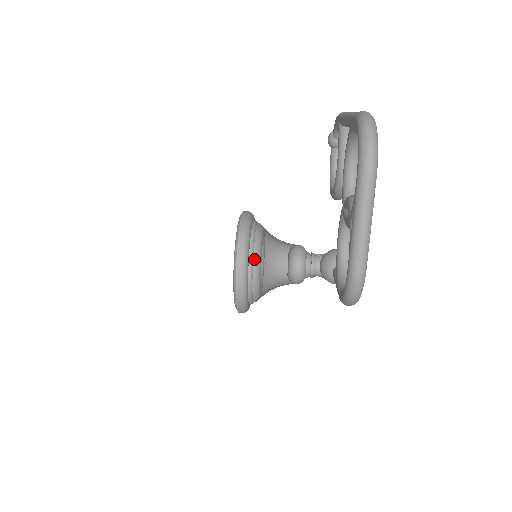
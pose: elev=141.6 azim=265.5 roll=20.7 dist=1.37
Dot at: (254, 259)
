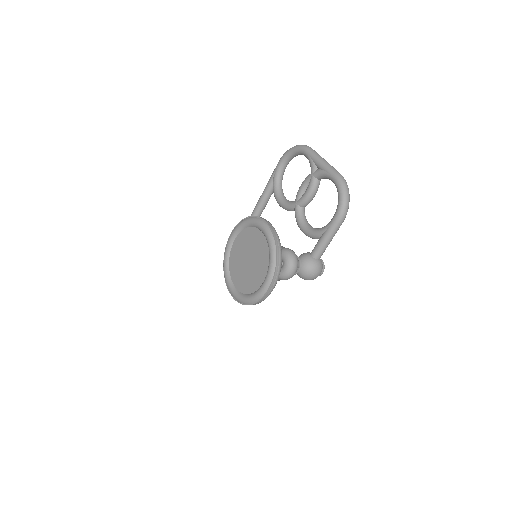
Dot at: occluded
